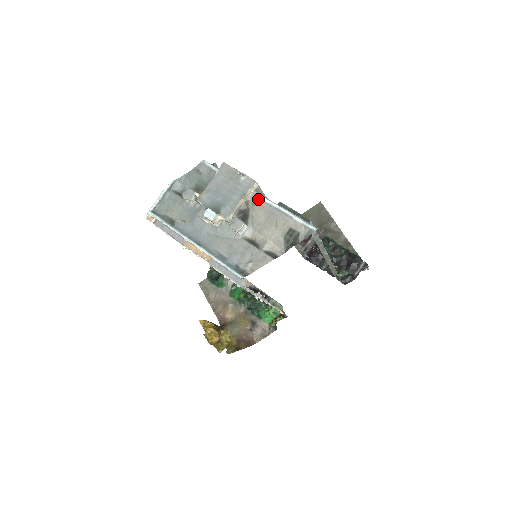
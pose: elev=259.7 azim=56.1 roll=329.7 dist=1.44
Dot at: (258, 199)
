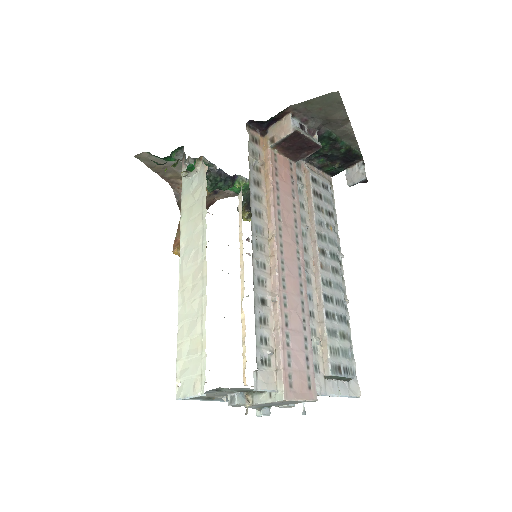
Dot at: occluded
